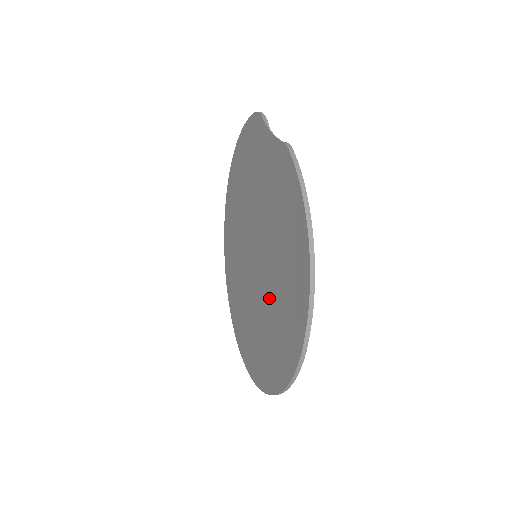
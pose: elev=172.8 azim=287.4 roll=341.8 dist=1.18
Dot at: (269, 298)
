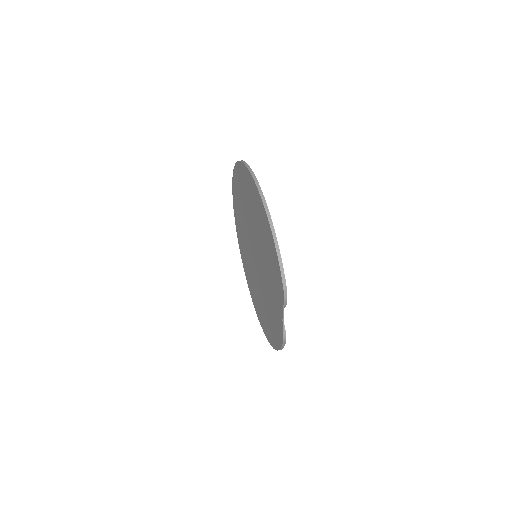
Dot at: (255, 280)
